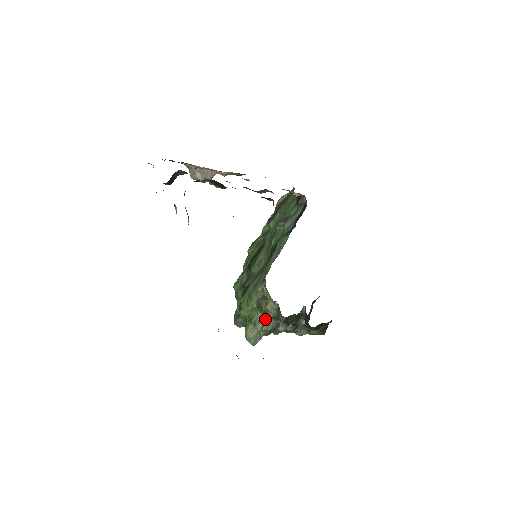
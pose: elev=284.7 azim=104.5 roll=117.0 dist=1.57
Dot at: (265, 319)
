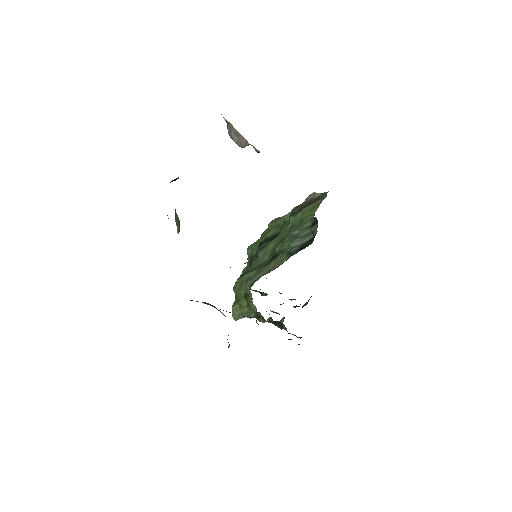
Dot at: (249, 309)
